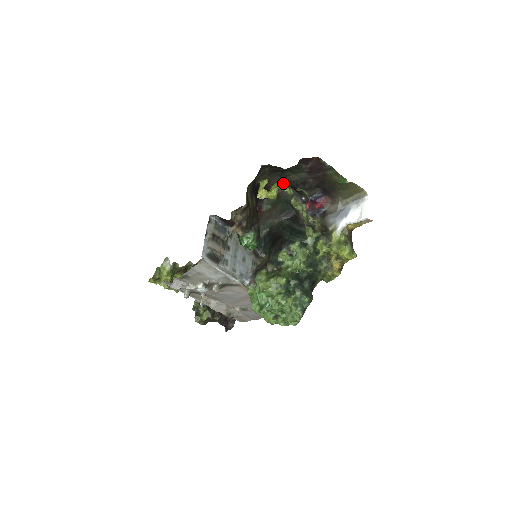
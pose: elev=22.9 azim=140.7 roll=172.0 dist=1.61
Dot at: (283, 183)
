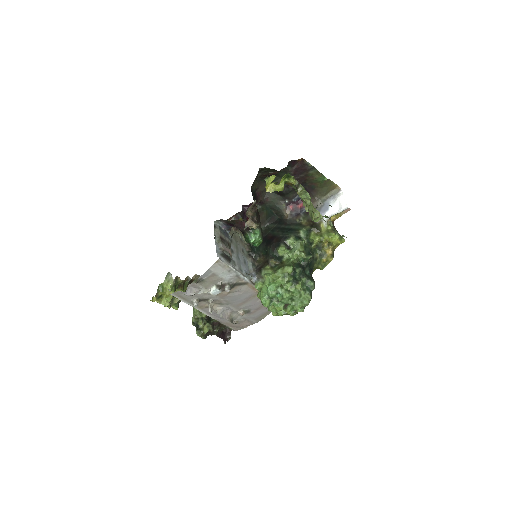
Dot at: (290, 175)
